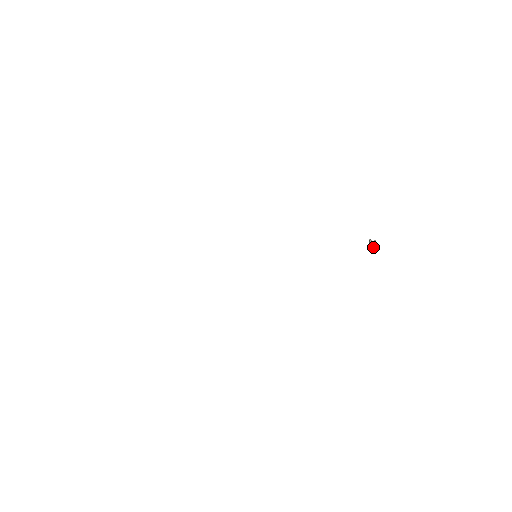
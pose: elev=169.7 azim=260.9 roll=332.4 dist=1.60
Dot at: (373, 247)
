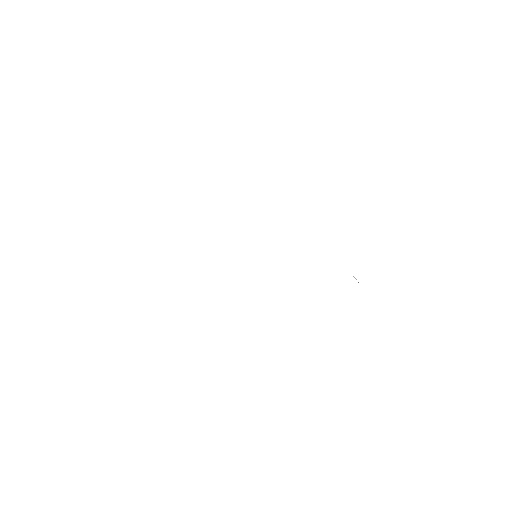
Dot at: occluded
